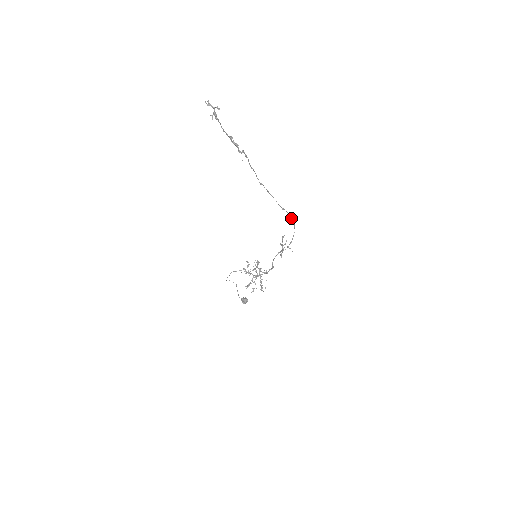
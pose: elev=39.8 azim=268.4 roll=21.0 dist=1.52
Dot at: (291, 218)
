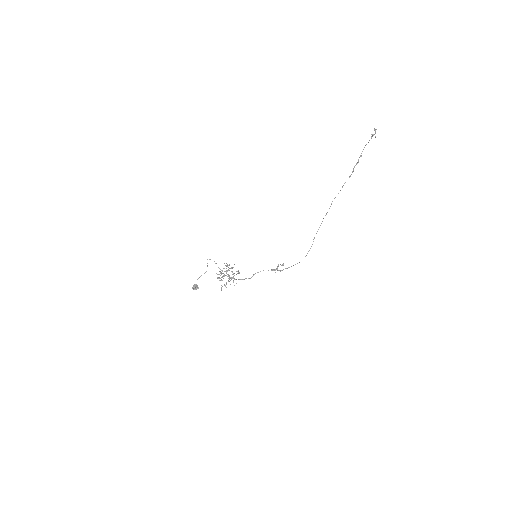
Dot at: occluded
